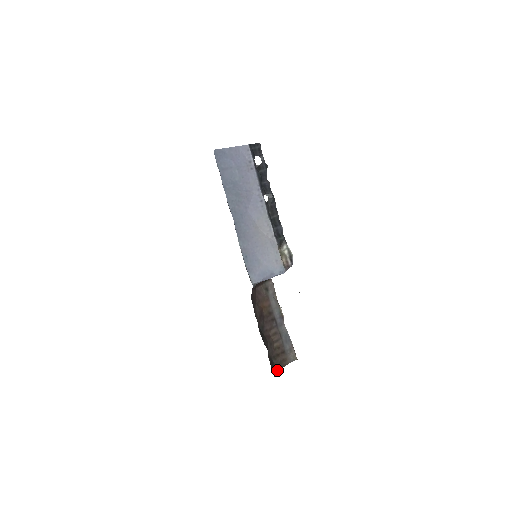
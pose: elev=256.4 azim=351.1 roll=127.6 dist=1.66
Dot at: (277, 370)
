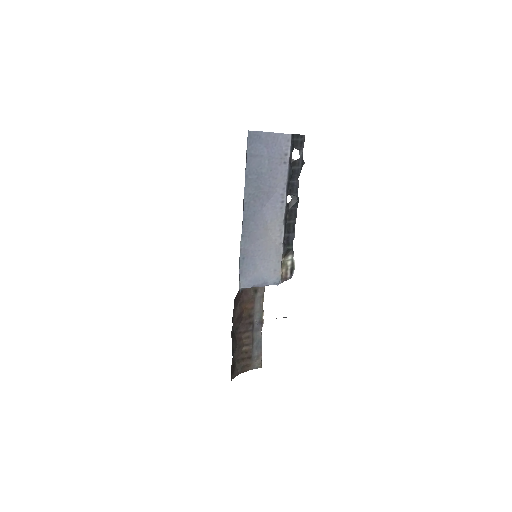
Dot at: (236, 374)
